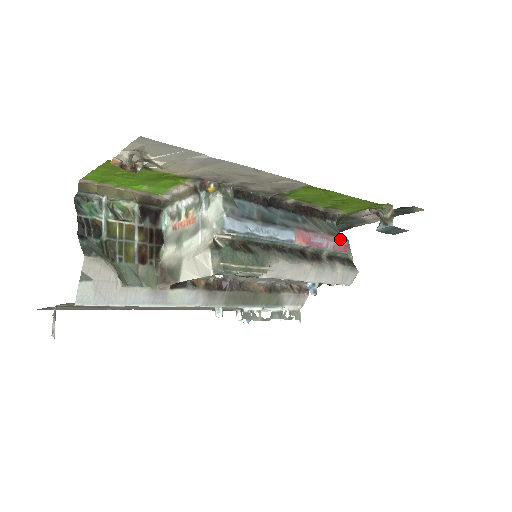
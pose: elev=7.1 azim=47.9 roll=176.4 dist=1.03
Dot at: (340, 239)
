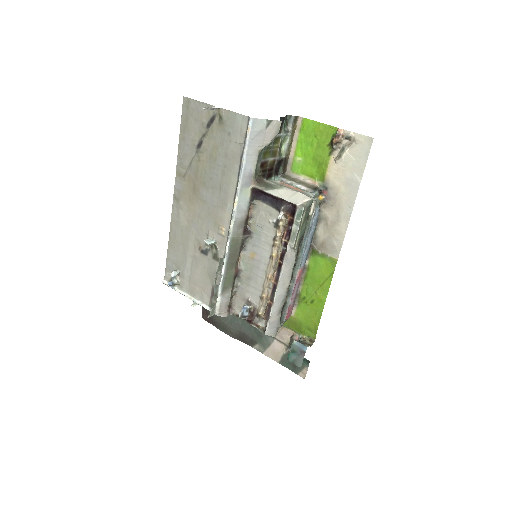
Dot at: (291, 310)
